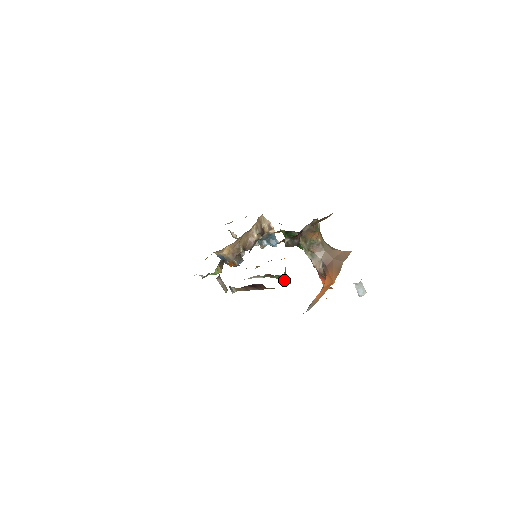
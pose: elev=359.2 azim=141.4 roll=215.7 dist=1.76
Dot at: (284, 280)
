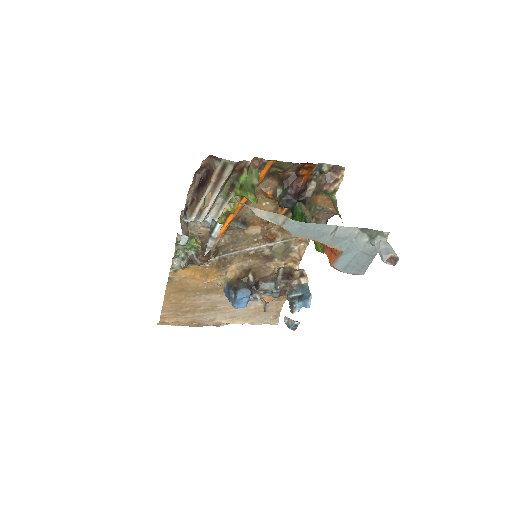
Dot at: (245, 189)
